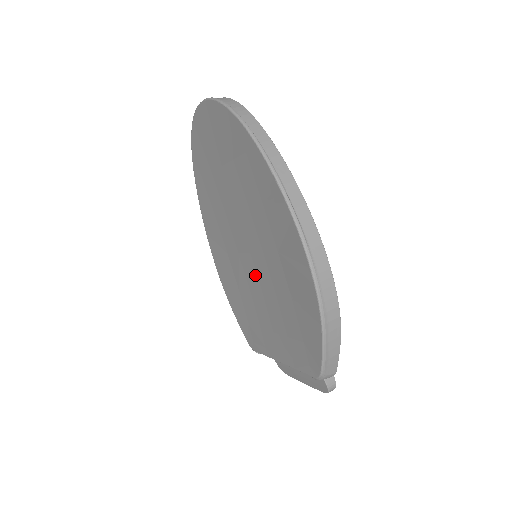
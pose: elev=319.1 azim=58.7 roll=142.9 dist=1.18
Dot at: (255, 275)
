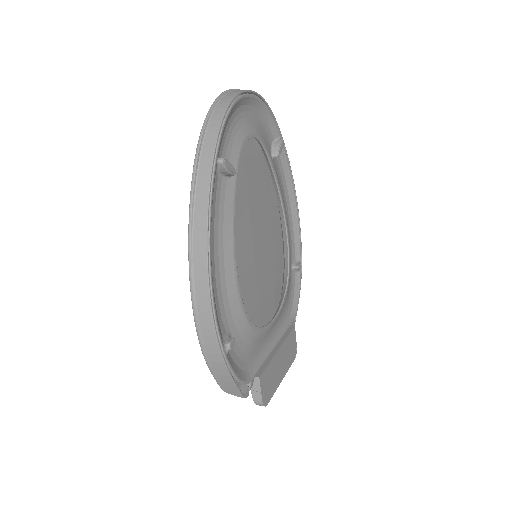
Dot at: occluded
